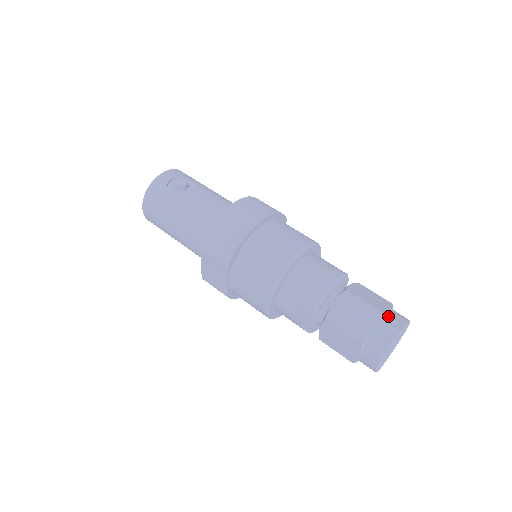
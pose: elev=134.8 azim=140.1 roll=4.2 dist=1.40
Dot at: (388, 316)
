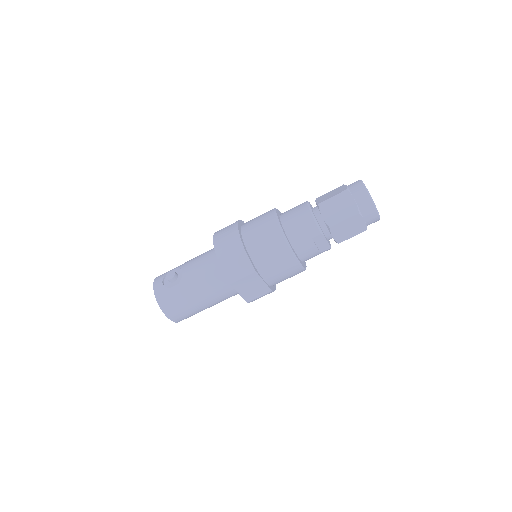
Dot at: (350, 188)
